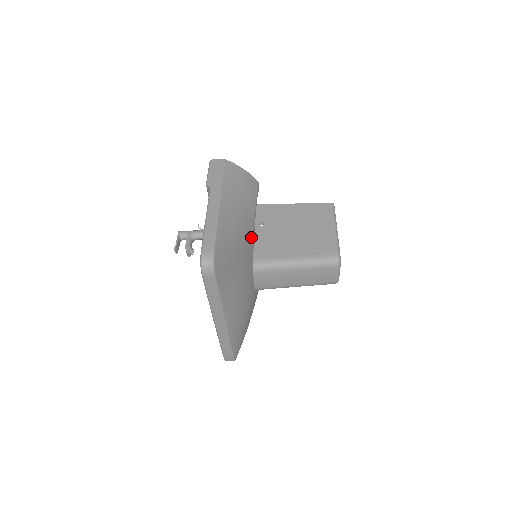
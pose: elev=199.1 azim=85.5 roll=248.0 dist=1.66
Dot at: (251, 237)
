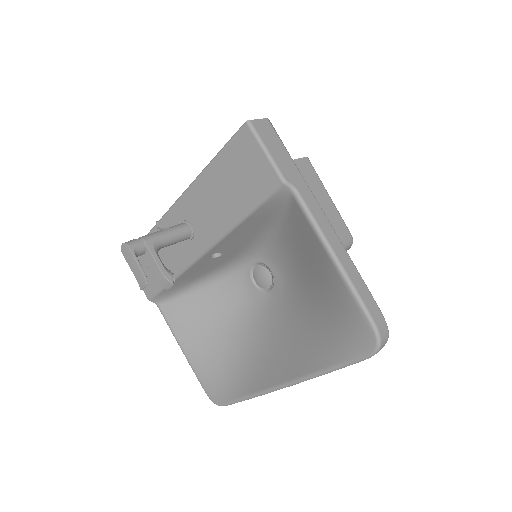
Dot at: occluded
